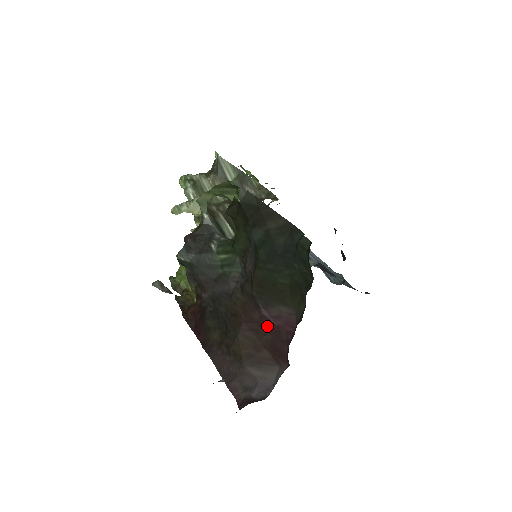
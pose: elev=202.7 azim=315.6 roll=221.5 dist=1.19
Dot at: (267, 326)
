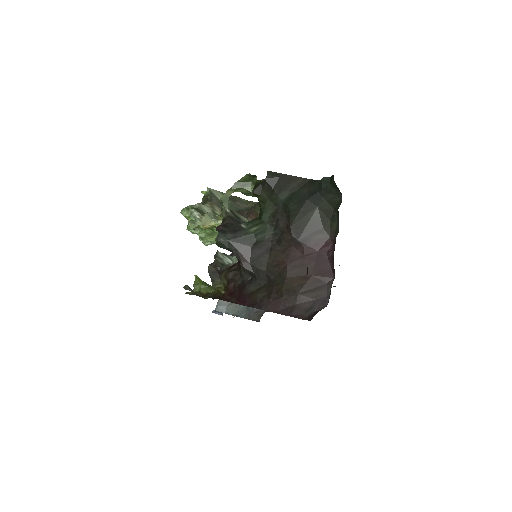
Dot at: (309, 256)
